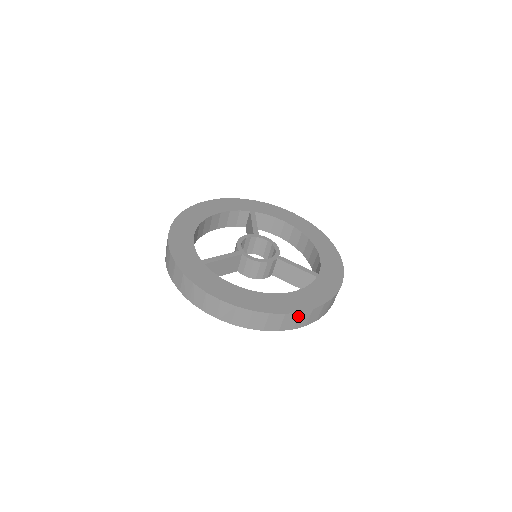
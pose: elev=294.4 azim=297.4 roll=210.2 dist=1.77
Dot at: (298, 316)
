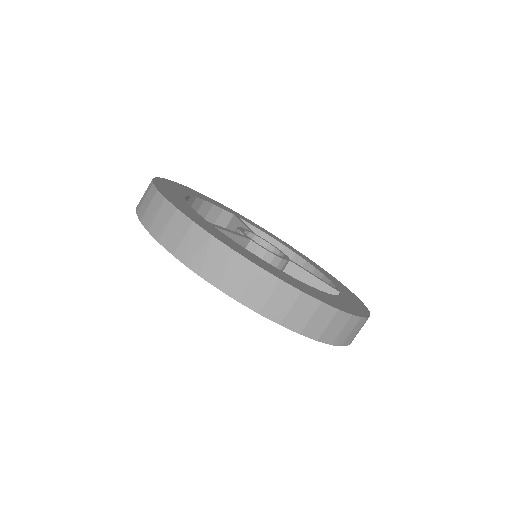
Dot at: (347, 321)
